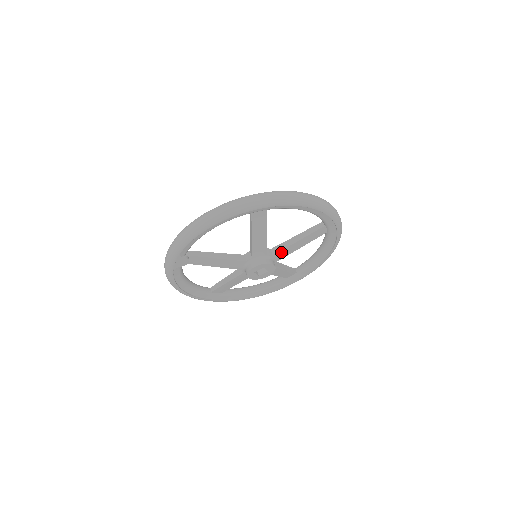
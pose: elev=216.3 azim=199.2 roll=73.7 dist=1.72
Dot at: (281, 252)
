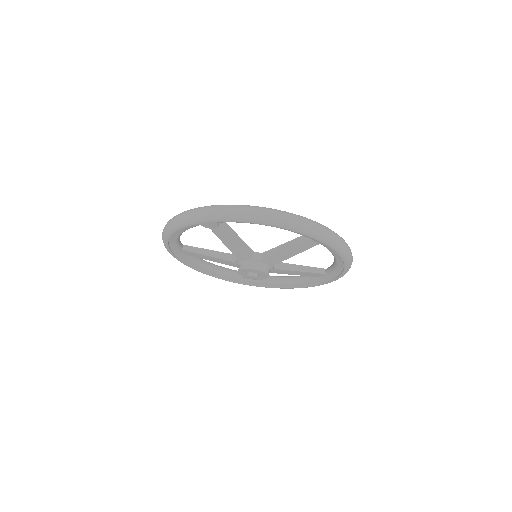
Dot at: (280, 270)
